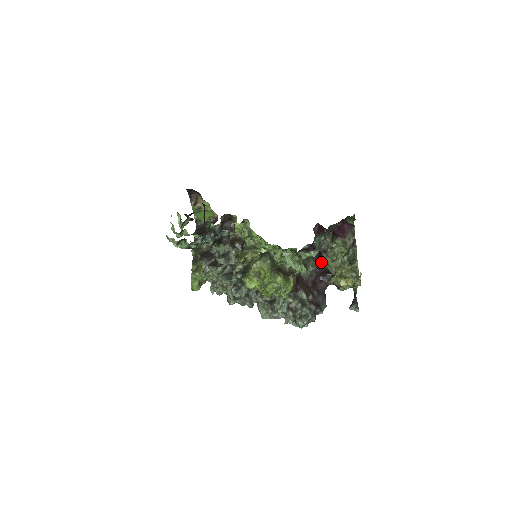
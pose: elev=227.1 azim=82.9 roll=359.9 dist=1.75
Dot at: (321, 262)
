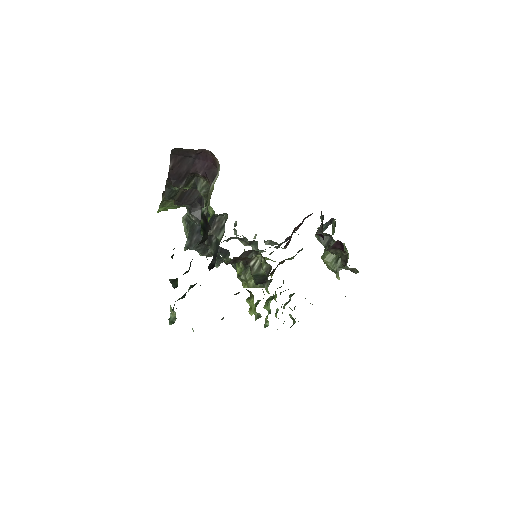
Dot at: occluded
